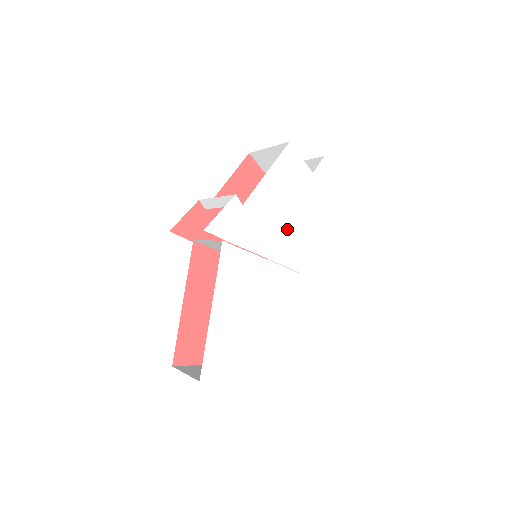
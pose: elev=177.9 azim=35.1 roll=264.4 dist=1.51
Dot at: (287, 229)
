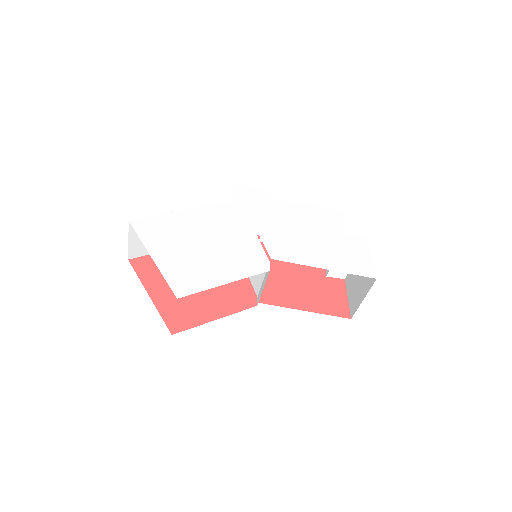
Dot at: (290, 233)
